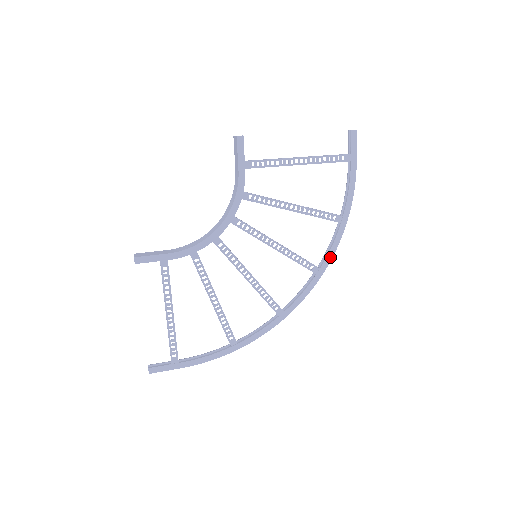
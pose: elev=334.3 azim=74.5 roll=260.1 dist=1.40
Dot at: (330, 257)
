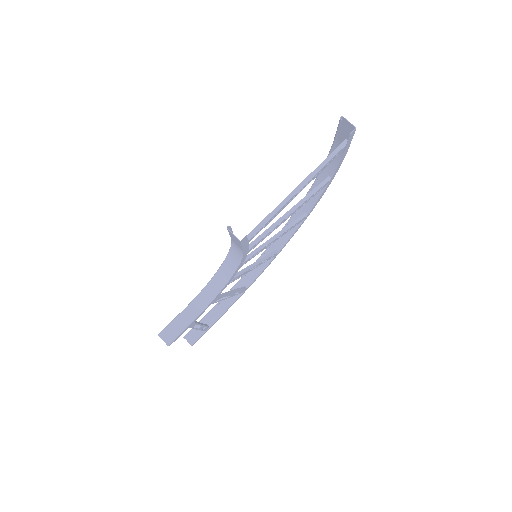
Dot at: (314, 207)
